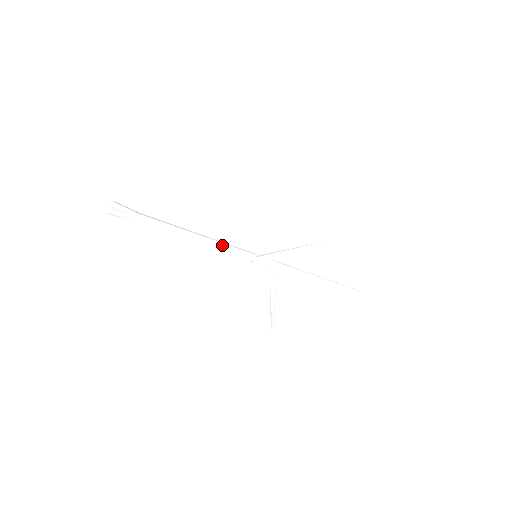
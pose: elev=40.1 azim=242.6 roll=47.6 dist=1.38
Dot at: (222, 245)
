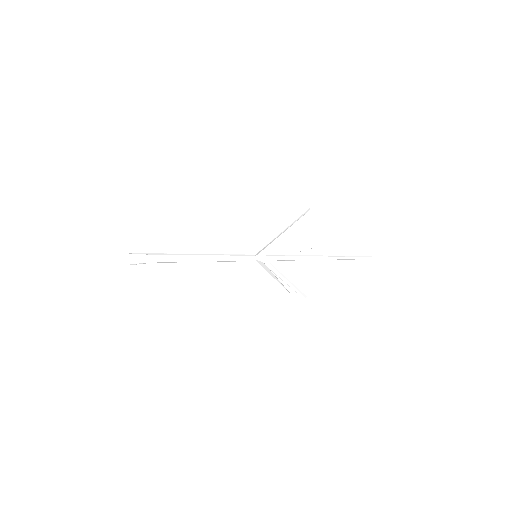
Dot at: (222, 261)
